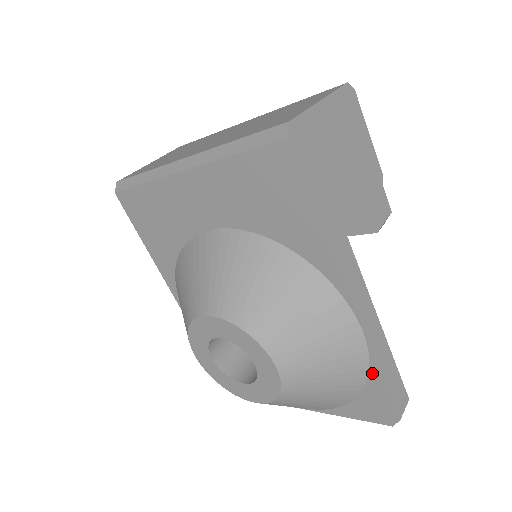
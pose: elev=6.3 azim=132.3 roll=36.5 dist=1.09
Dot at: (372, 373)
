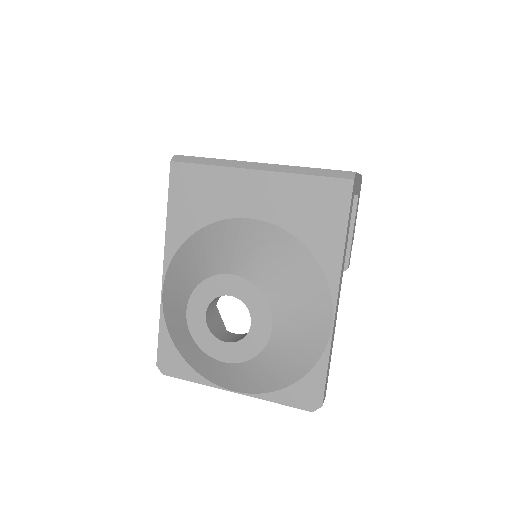
Dot at: (321, 362)
